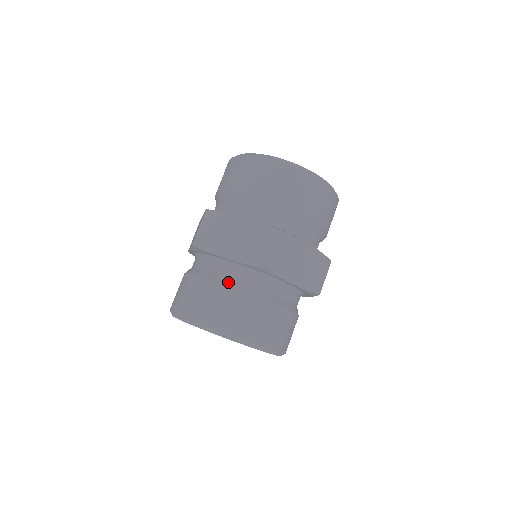
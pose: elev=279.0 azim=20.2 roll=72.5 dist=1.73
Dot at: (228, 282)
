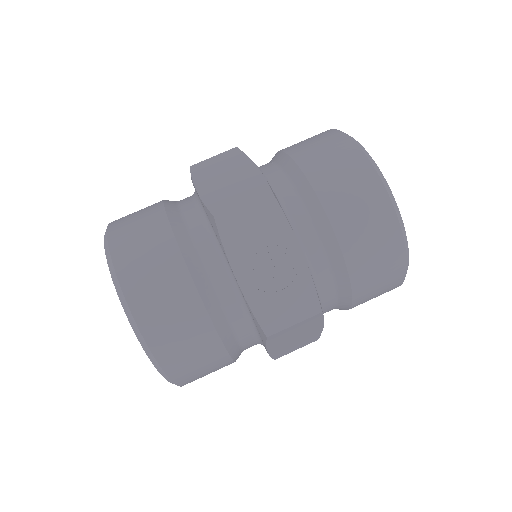
Dot at: (210, 301)
